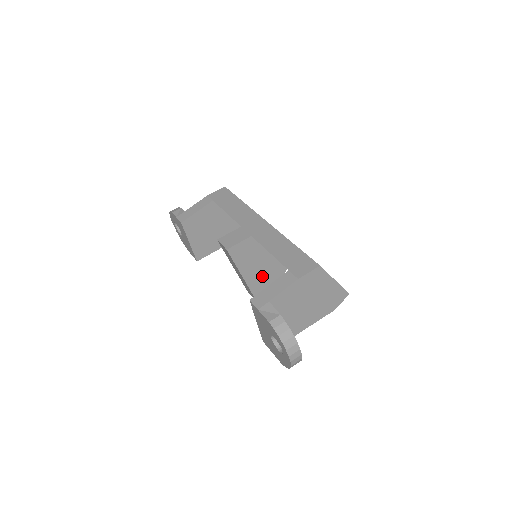
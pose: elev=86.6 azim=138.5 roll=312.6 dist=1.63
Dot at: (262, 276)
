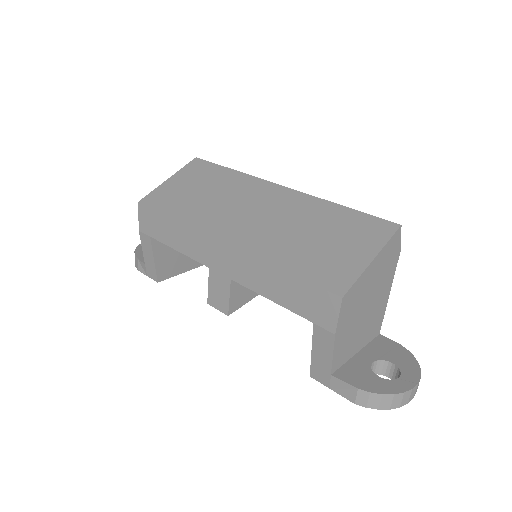
Dot at: occluded
